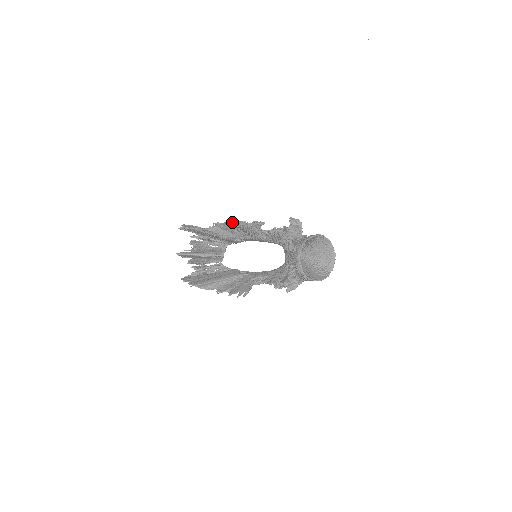
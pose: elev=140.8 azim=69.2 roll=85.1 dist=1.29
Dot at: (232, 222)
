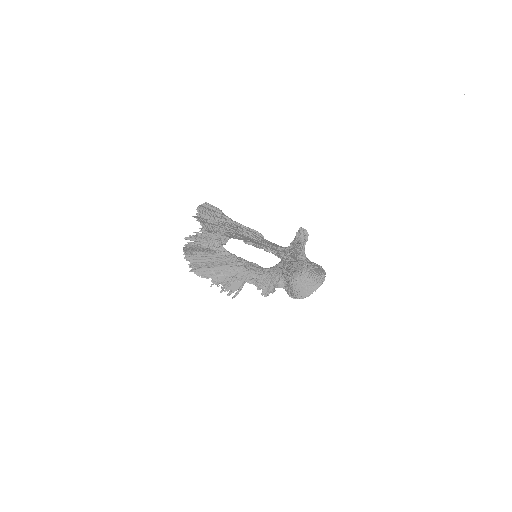
Dot at: occluded
